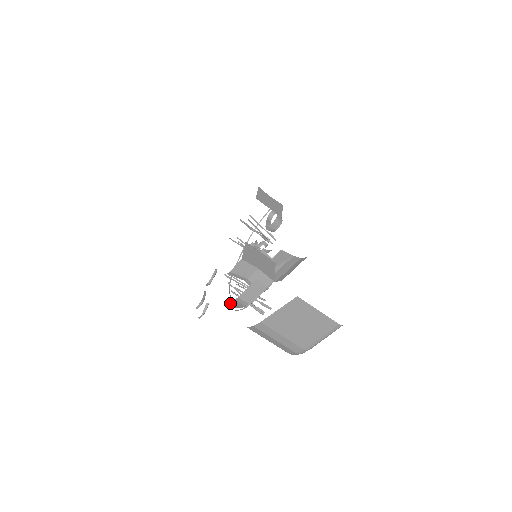
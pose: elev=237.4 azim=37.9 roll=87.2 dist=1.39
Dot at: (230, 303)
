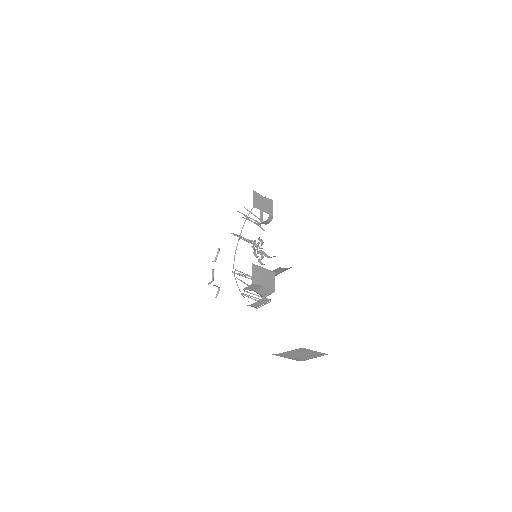
Dot at: occluded
